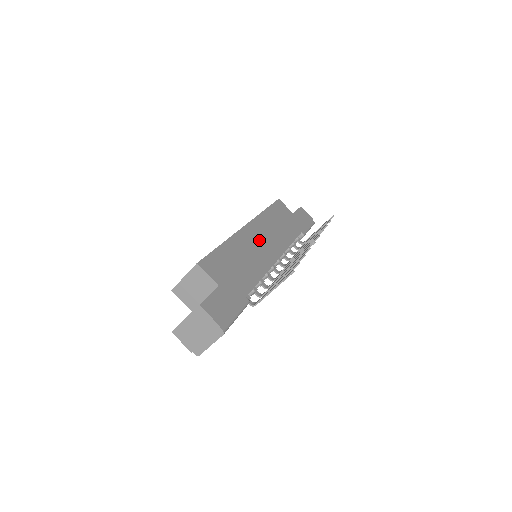
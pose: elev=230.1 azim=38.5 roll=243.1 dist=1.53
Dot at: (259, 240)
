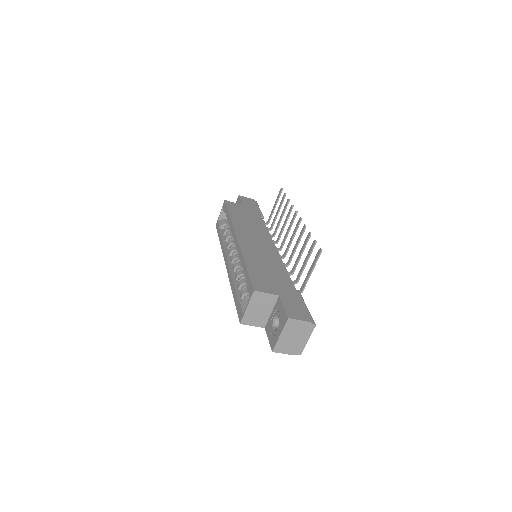
Dot at: (254, 243)
